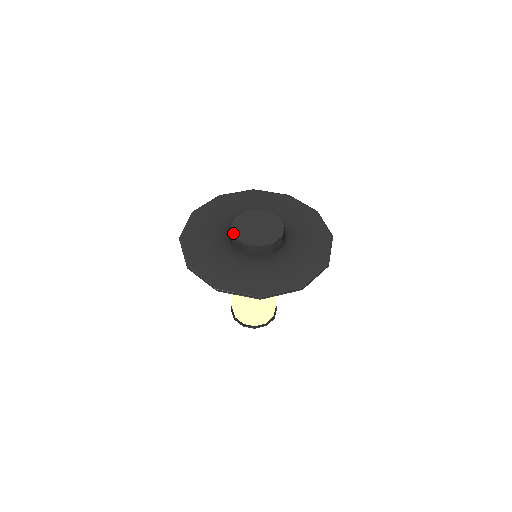
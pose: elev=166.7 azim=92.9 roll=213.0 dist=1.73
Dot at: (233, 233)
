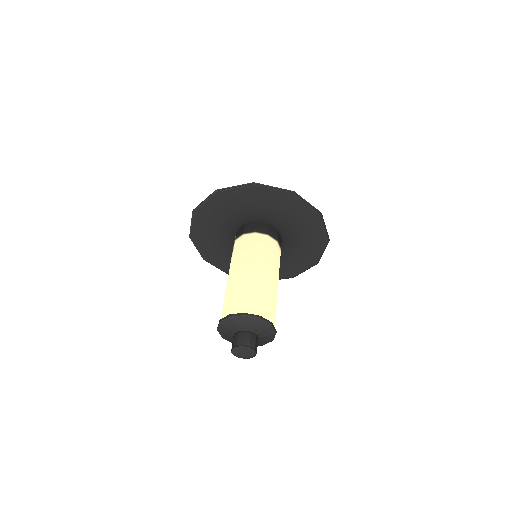
Dot at: occluded
